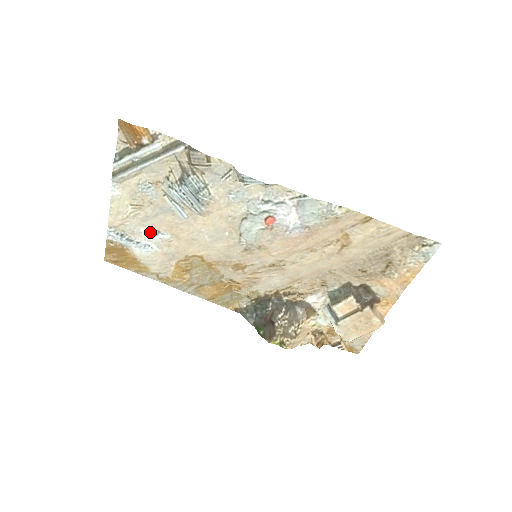
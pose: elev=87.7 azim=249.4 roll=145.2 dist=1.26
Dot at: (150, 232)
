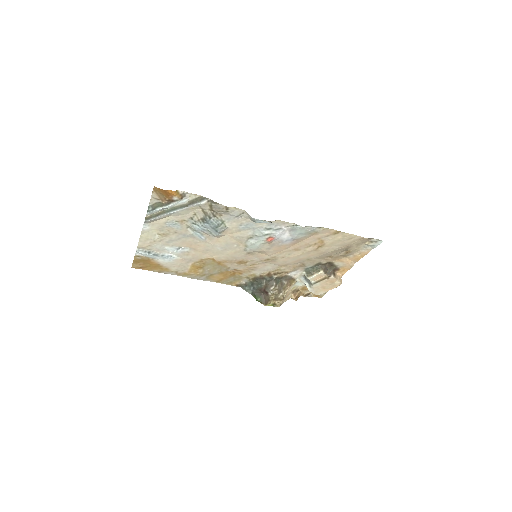
Dot at: (173, 248)
